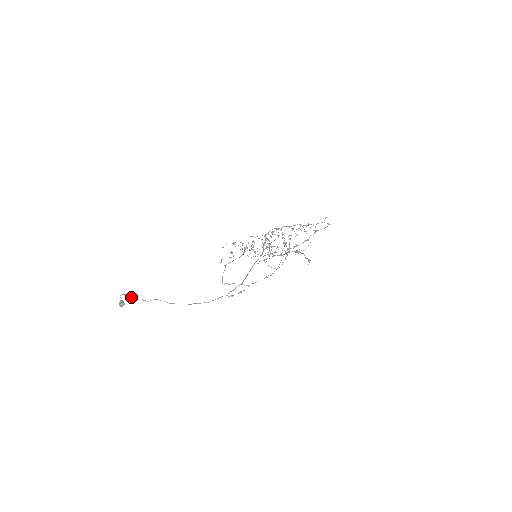
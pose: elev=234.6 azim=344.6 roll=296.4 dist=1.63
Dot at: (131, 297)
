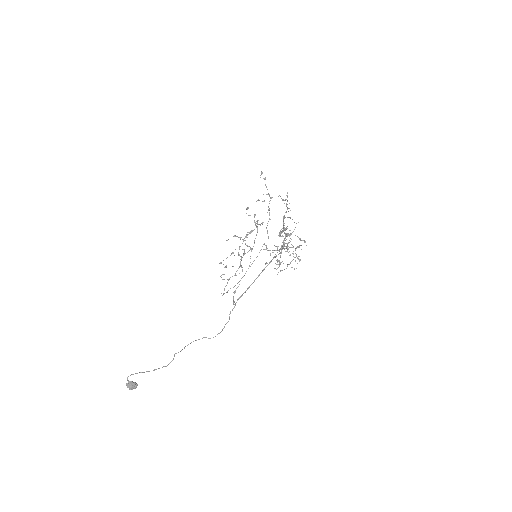
Dot at: (144, 372)
